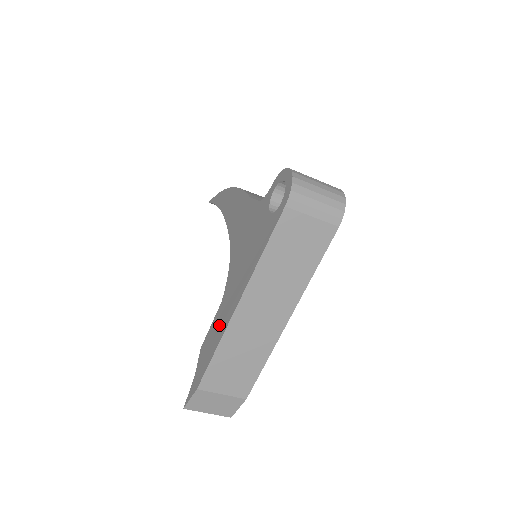
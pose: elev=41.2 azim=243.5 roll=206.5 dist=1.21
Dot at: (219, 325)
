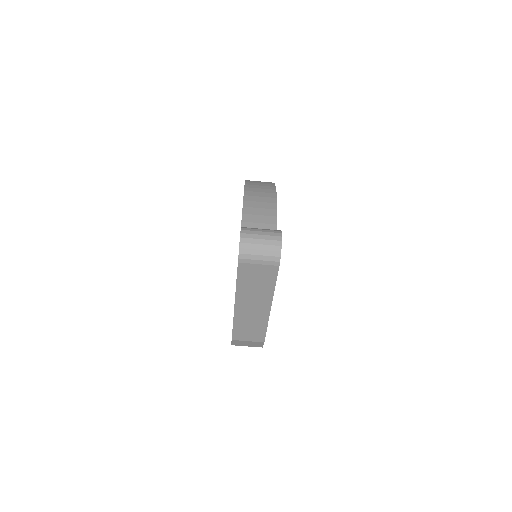
Dot at: occluded
